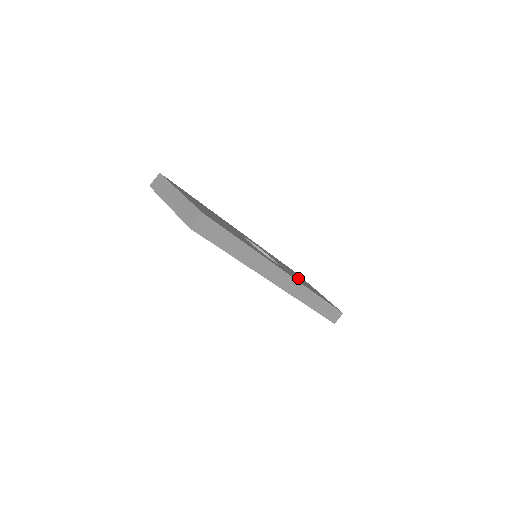
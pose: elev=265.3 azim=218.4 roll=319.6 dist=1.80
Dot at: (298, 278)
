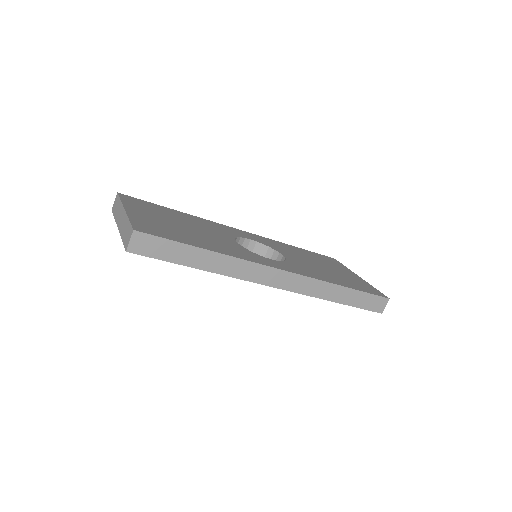
Dot at: (319, 269)
